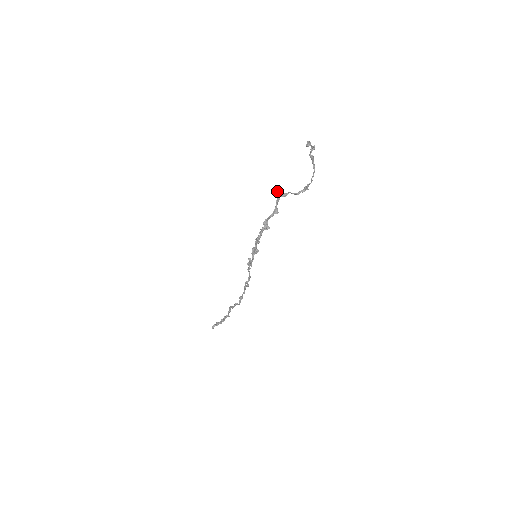
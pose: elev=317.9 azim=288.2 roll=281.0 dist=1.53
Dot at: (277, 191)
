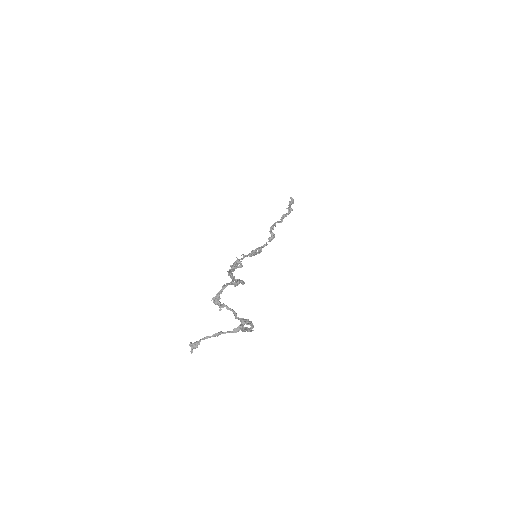
Dot at: (231, 283)
